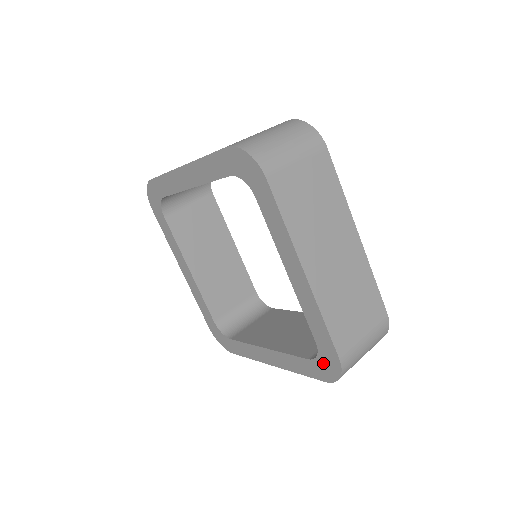
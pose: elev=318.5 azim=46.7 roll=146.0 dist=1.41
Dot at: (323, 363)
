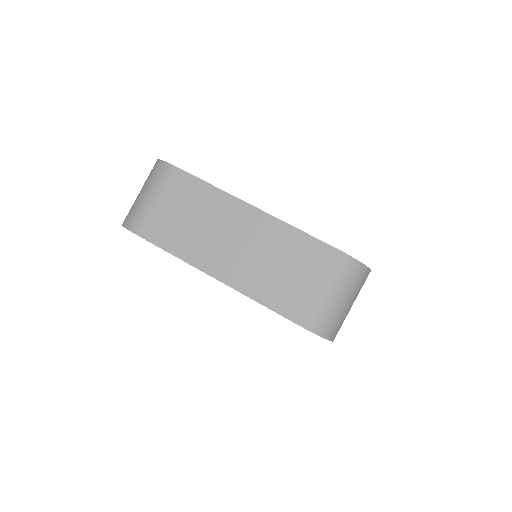
Dot at: occluded
